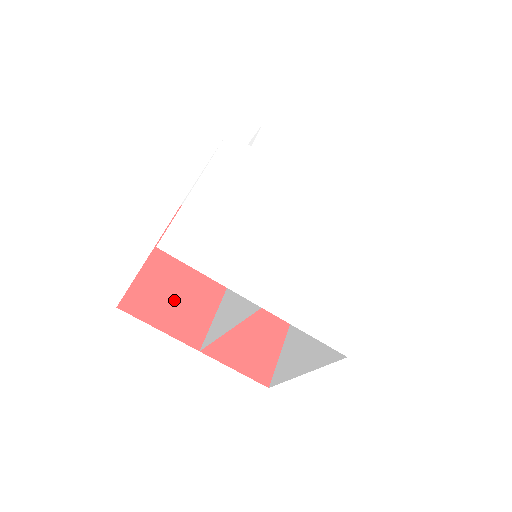
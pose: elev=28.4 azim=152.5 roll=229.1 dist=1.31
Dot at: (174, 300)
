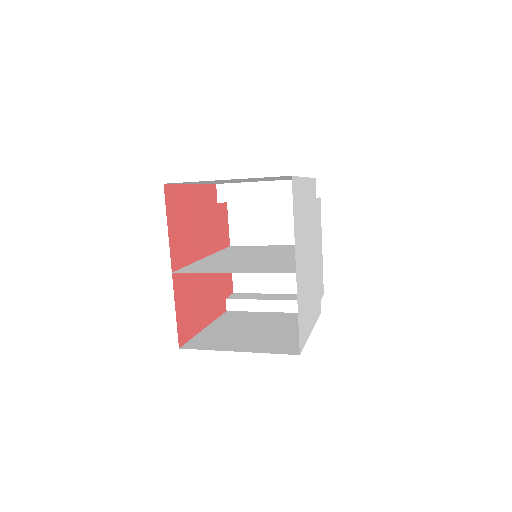
Dot at: (183, 225)
